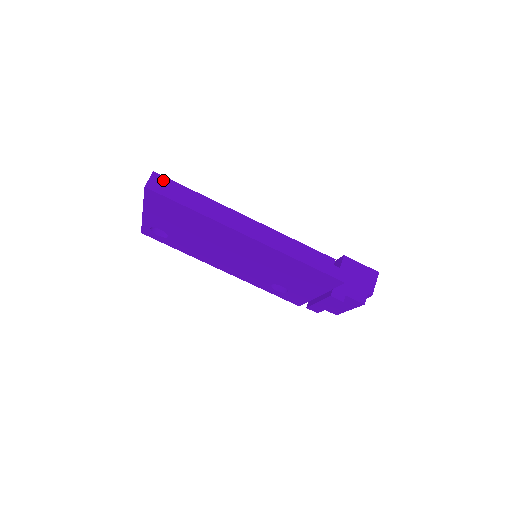
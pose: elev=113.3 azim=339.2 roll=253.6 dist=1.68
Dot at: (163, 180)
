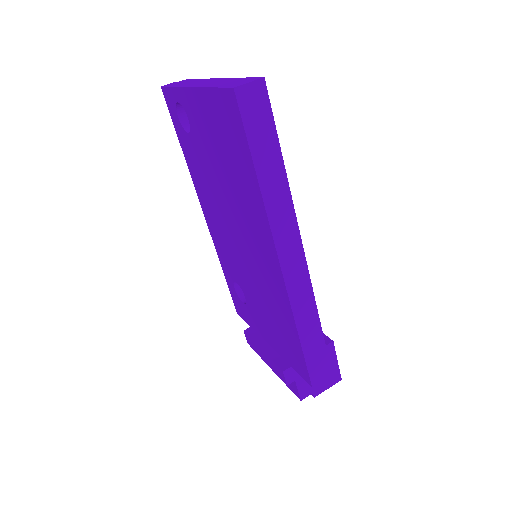
Dot at: (263, 102)
